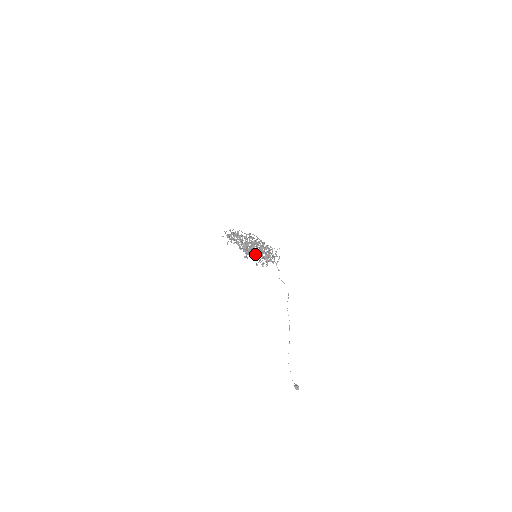
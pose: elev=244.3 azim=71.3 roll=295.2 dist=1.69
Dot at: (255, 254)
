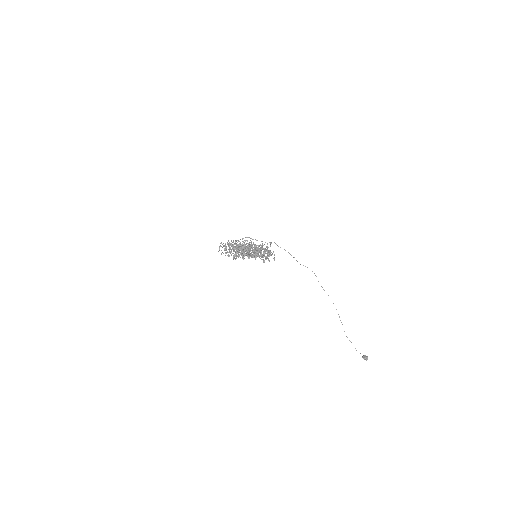
Dot at: occluded
